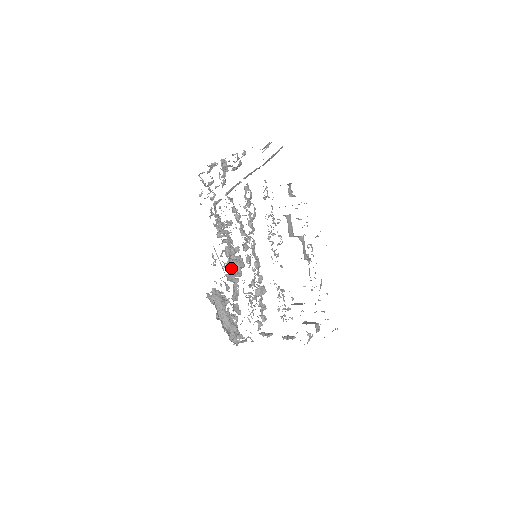
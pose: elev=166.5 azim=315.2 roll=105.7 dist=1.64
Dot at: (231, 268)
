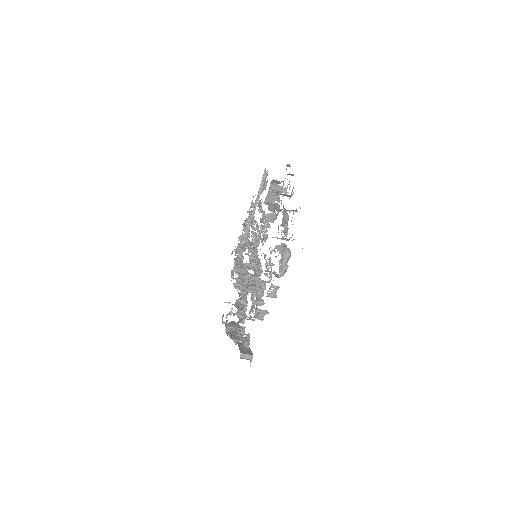
Dot at: (240, 281)
